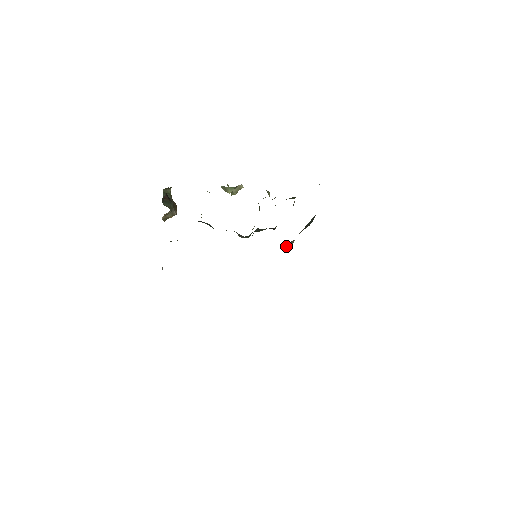
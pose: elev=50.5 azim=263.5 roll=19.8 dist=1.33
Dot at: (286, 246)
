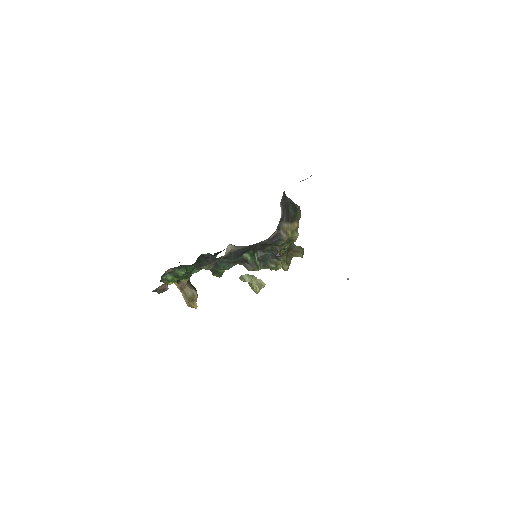
Dot at: (278, 233)
